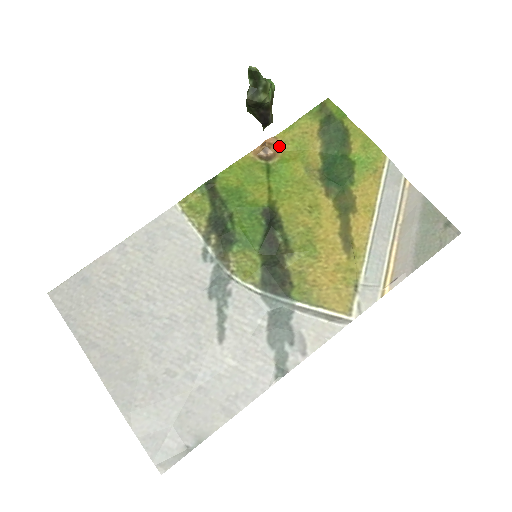
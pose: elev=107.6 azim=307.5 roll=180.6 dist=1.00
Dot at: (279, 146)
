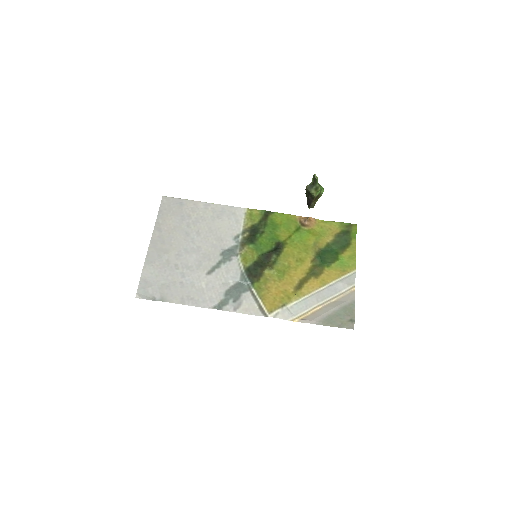
Dot at: (313, 224)
